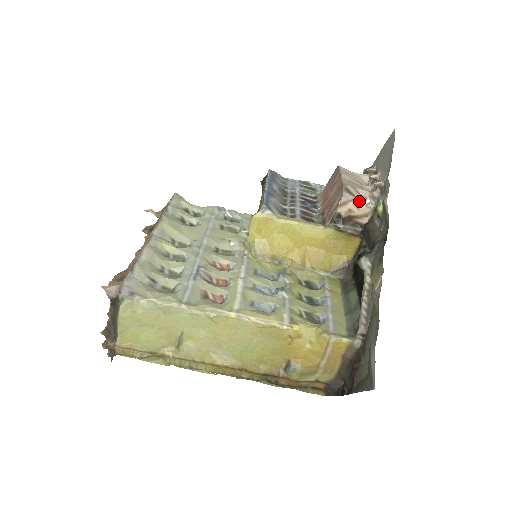
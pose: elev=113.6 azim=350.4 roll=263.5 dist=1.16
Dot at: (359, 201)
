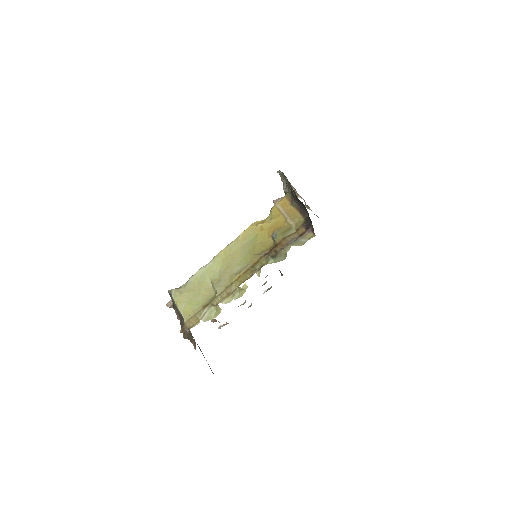
Dot at: occluded
